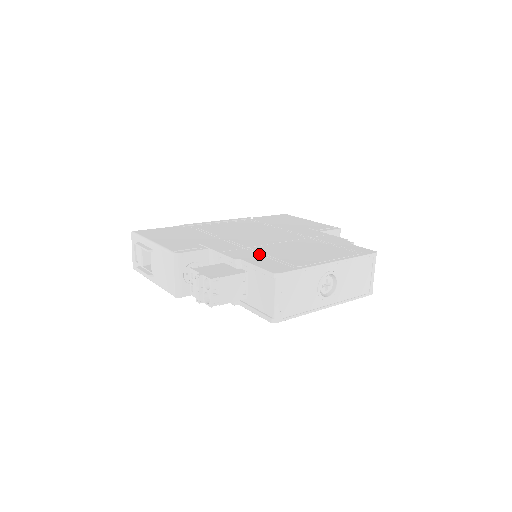
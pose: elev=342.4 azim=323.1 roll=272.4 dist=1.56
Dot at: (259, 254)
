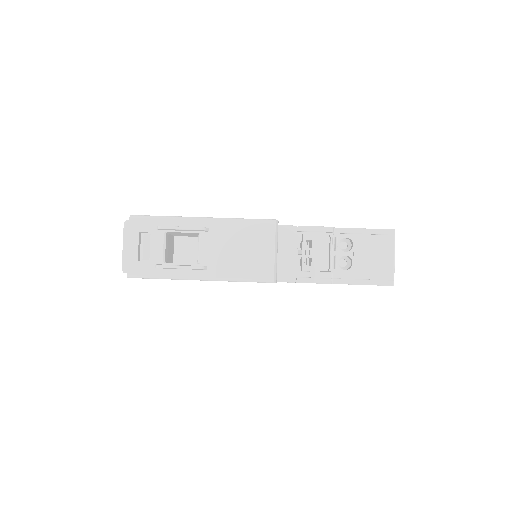
Dot at: occluded
